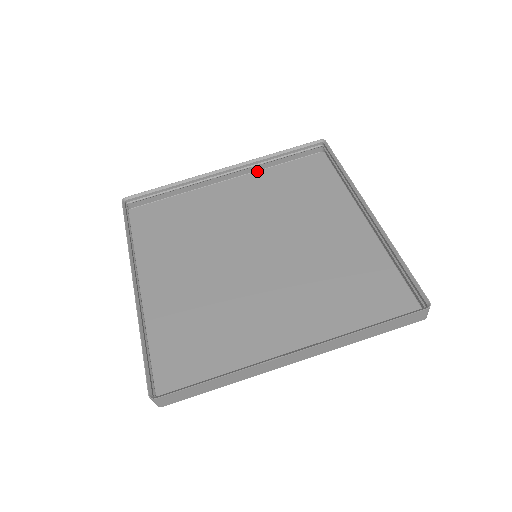
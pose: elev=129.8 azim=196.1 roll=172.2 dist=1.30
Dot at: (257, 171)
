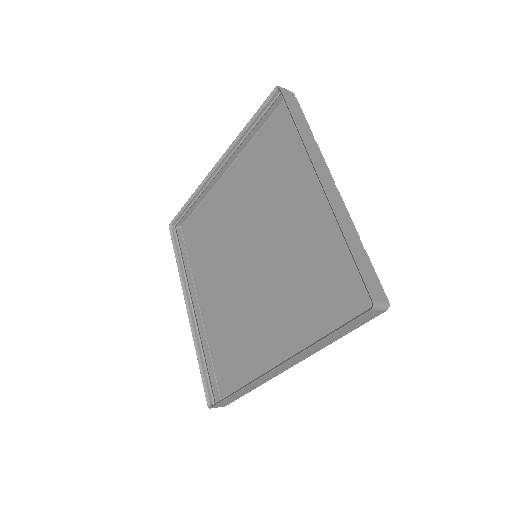
Dot at: (245, 148)
